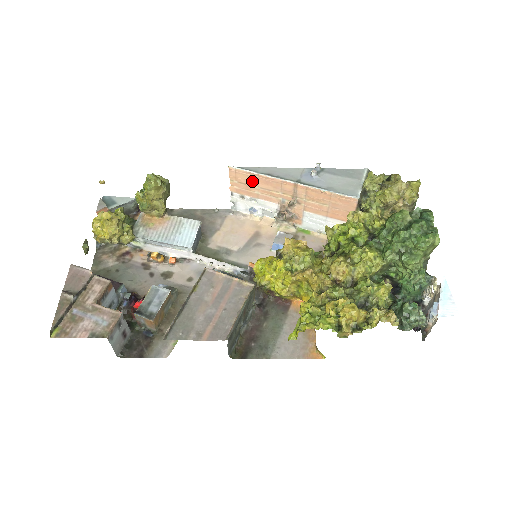
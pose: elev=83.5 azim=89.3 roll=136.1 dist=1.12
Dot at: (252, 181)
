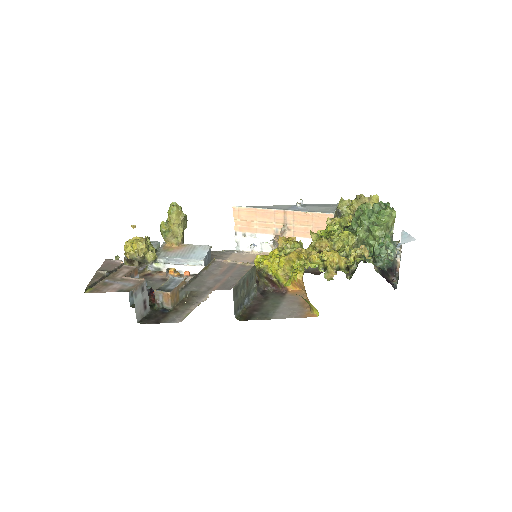
Dot at: (251, 216)
